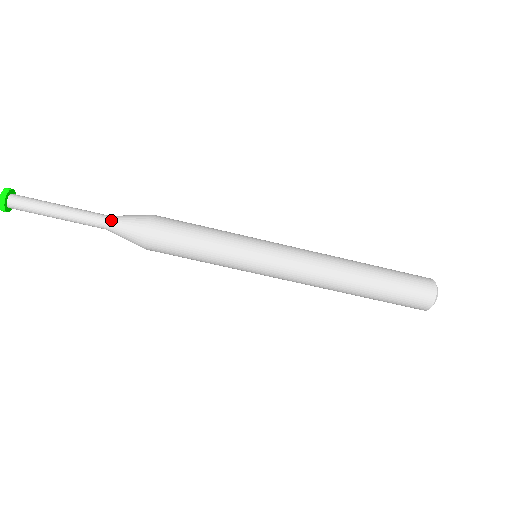
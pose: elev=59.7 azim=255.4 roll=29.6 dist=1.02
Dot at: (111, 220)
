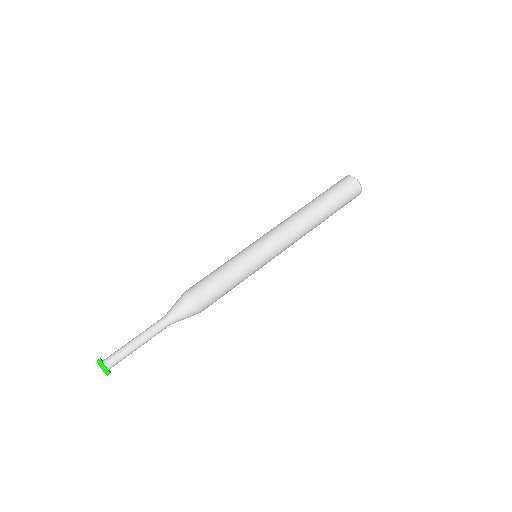
Dot at: (166, 314)
